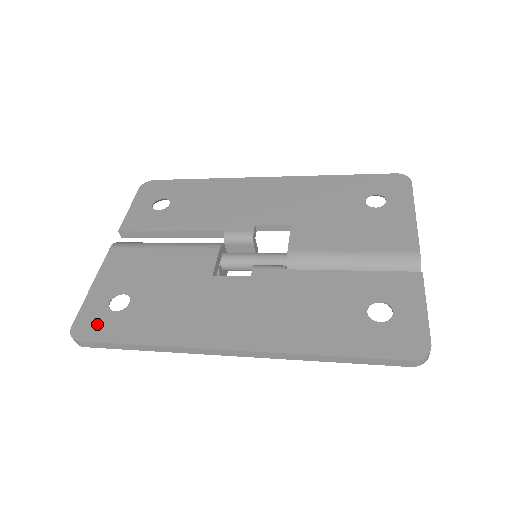
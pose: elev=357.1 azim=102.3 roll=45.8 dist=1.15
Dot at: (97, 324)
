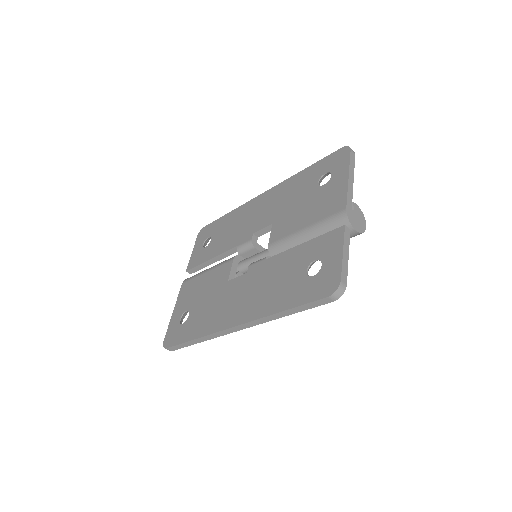
Dot at: (174, 335)
